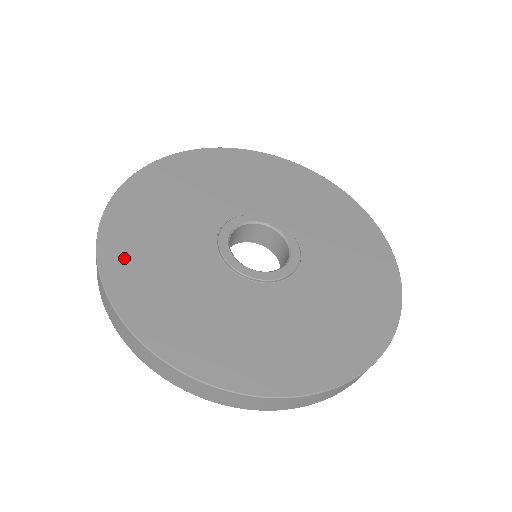
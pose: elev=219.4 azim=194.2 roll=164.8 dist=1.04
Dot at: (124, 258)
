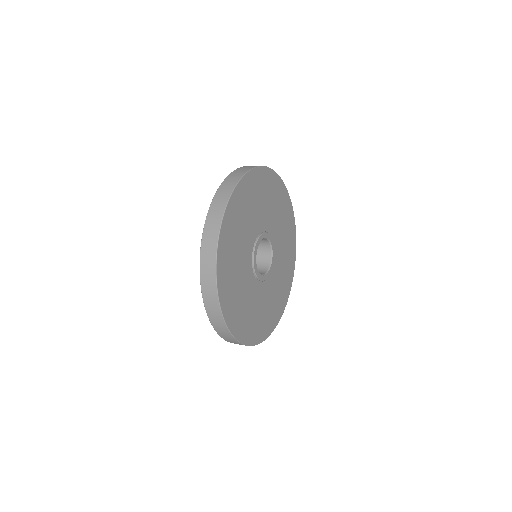
Dot at: (227, 241)
